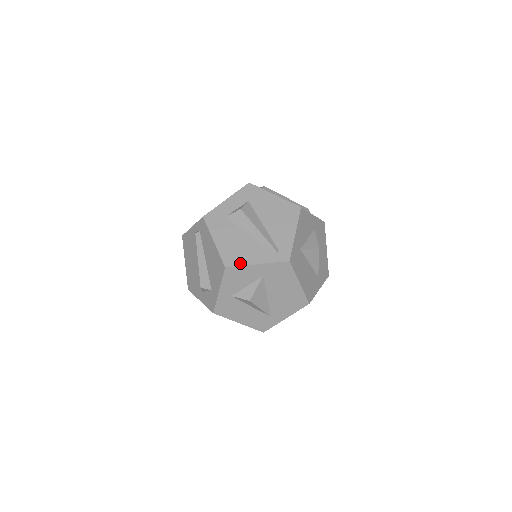
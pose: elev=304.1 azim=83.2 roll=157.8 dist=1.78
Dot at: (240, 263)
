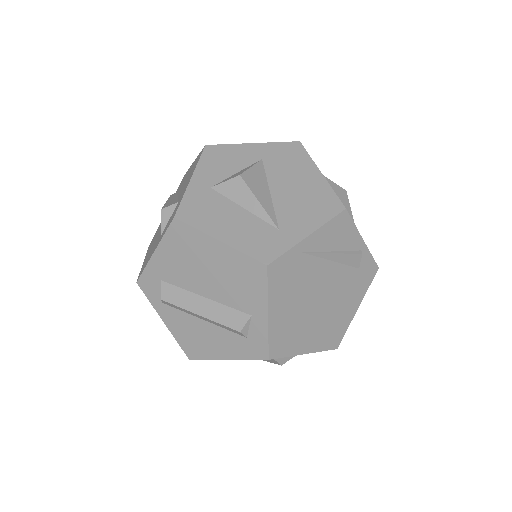
Dot at: (228, 145)
